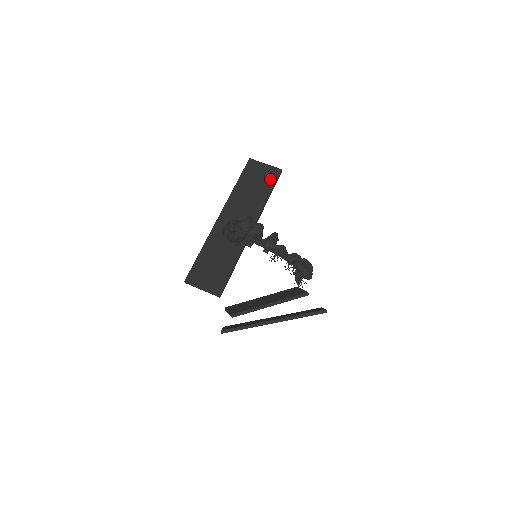
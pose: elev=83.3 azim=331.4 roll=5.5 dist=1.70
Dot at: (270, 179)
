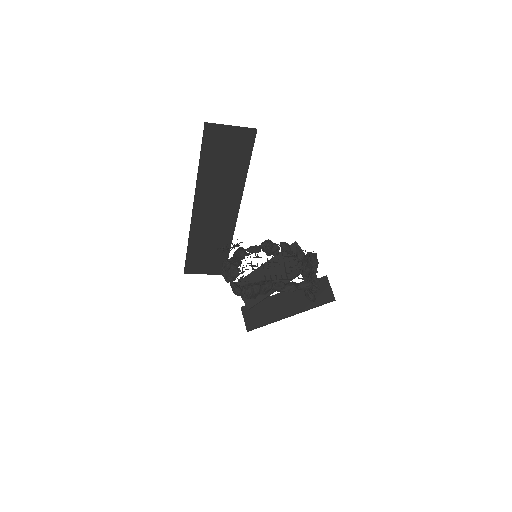
Dot at: (244, 147)
